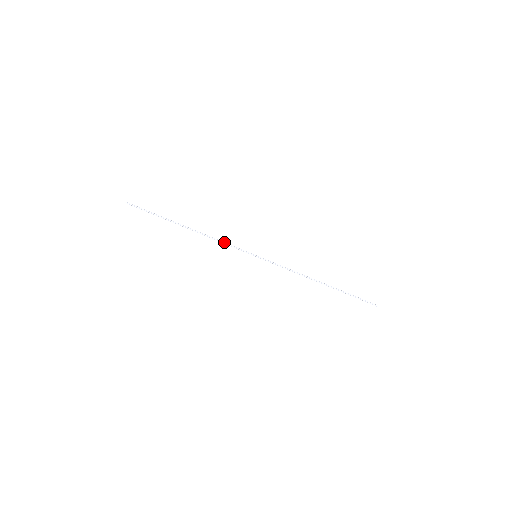
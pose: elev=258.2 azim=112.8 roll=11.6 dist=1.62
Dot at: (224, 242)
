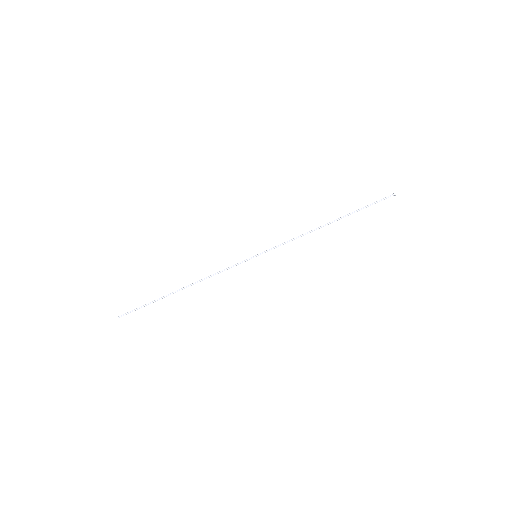
Dot at: (221, 271)
